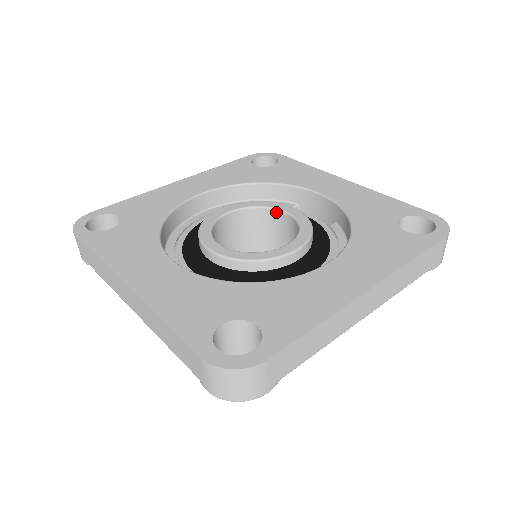
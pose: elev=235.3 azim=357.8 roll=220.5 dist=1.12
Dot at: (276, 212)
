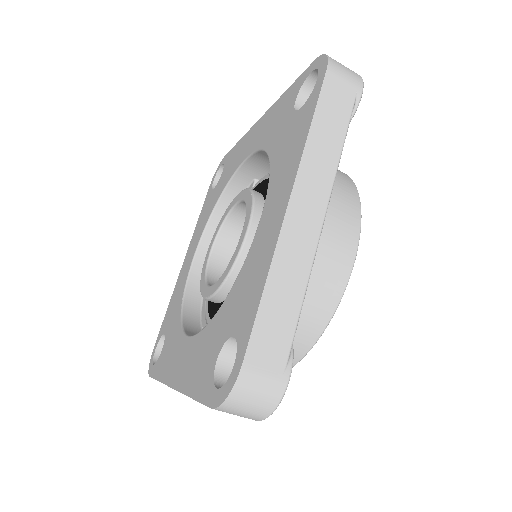
Dot at: (235, 210)
